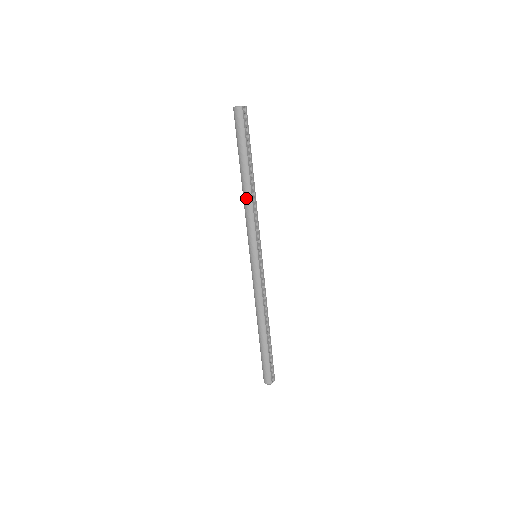
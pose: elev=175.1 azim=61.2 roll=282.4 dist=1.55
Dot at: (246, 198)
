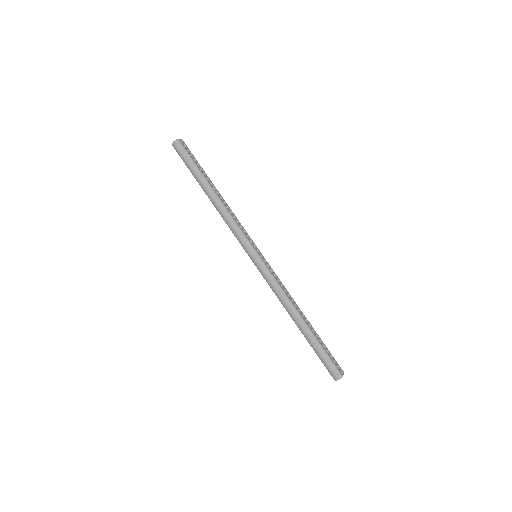
Dot at: (219, 208)
